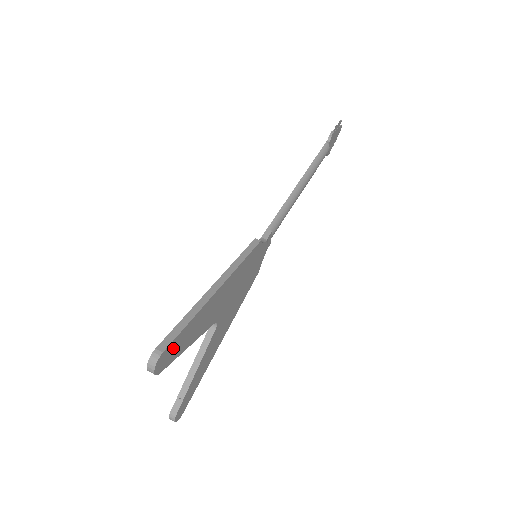
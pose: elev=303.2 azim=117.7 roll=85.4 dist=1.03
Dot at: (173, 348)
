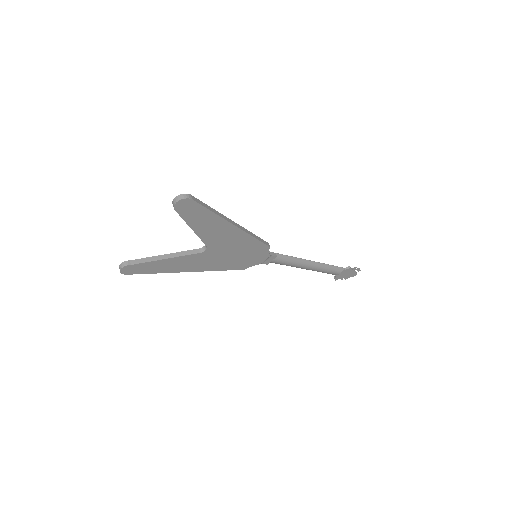
Dot at: (193, 209)
